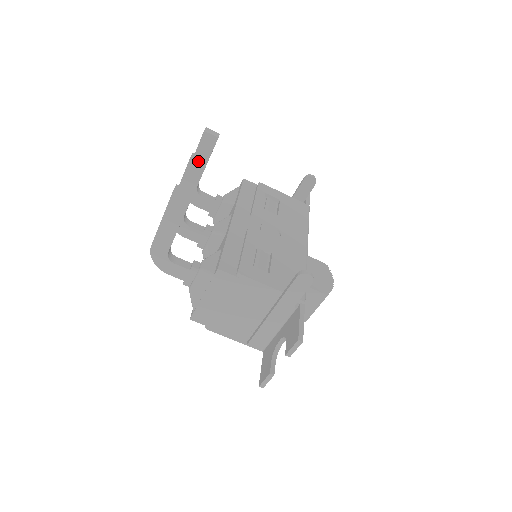
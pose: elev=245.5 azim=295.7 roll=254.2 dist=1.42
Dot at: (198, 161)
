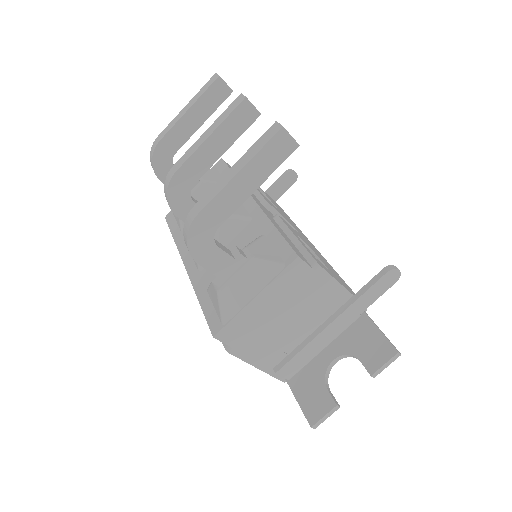
Dot at: (253, 106)
